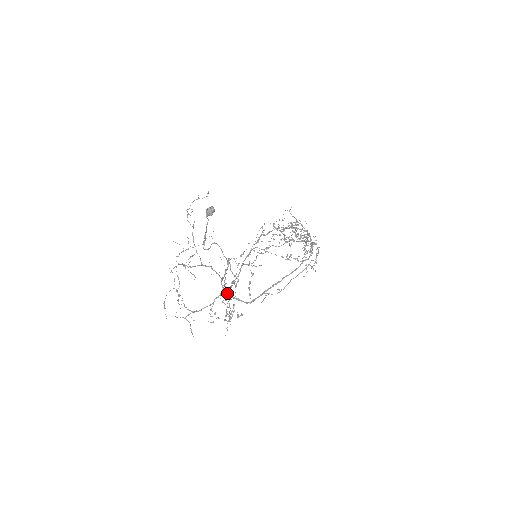
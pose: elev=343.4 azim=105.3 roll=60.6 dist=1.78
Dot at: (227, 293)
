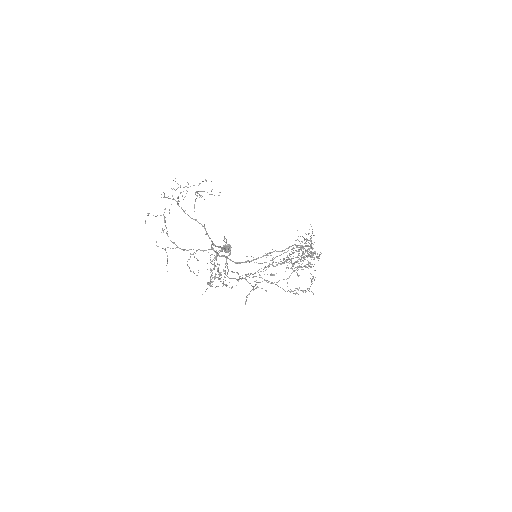
Dot at: (219, 278)
